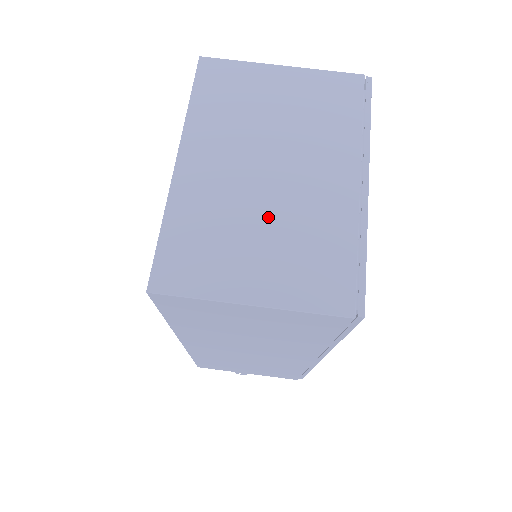
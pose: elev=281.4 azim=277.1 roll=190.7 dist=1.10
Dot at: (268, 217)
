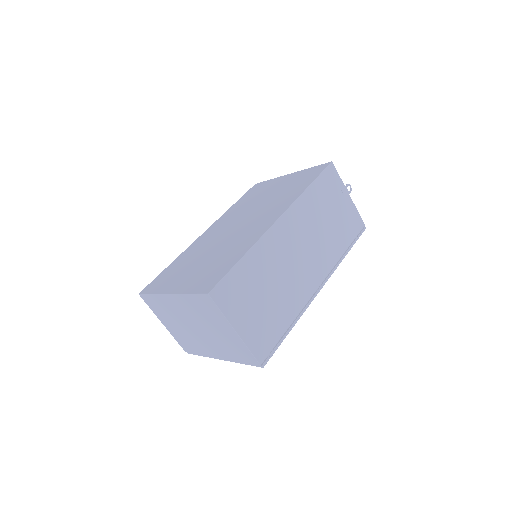
Dot at: (184, 328)
